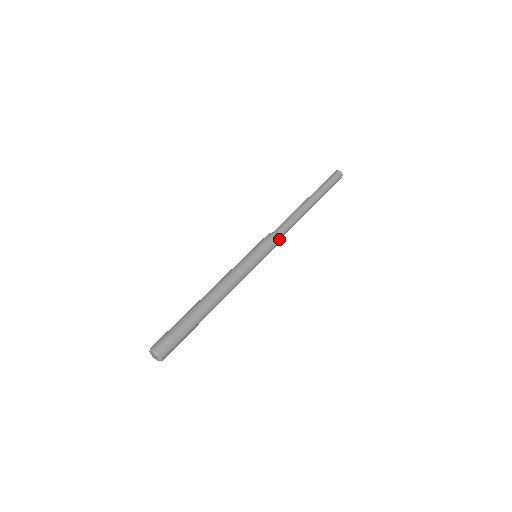
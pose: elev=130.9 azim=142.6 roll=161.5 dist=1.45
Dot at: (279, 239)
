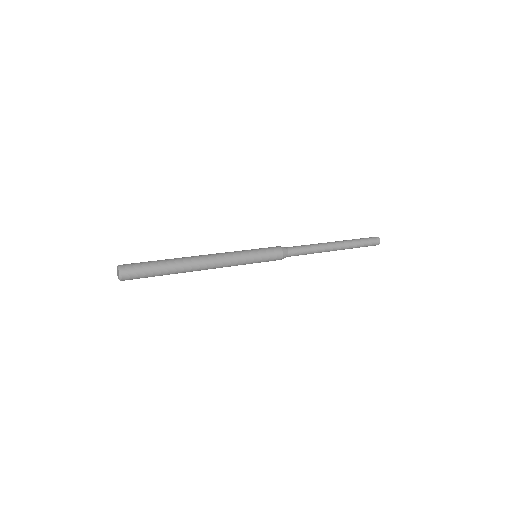
Dot at: (285, 251)
